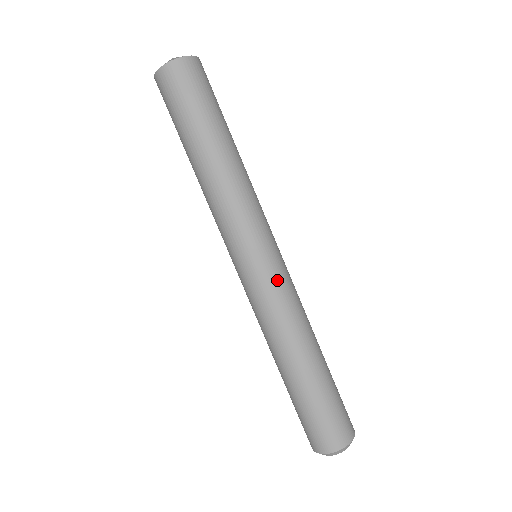
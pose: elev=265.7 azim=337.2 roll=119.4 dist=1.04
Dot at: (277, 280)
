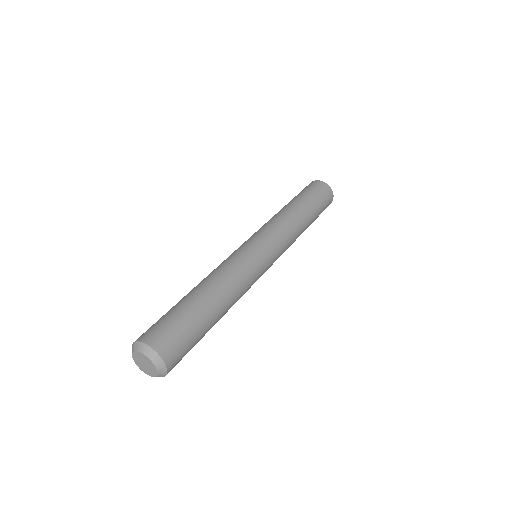
Dot at: (247, 253)
